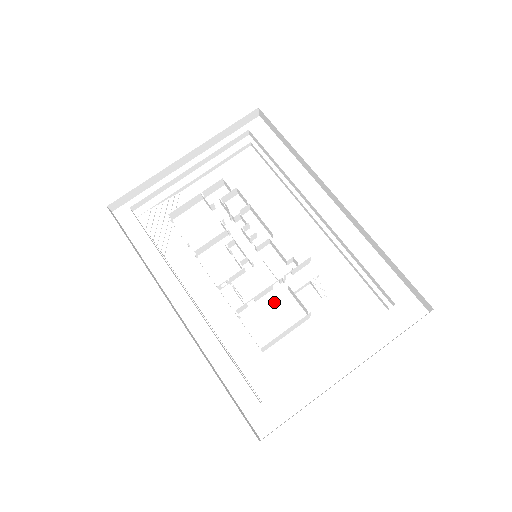
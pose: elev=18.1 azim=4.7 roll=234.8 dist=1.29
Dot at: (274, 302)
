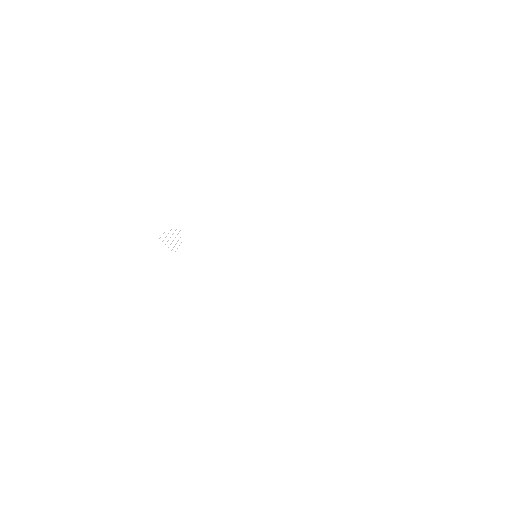
Dot at: (271, 284)
